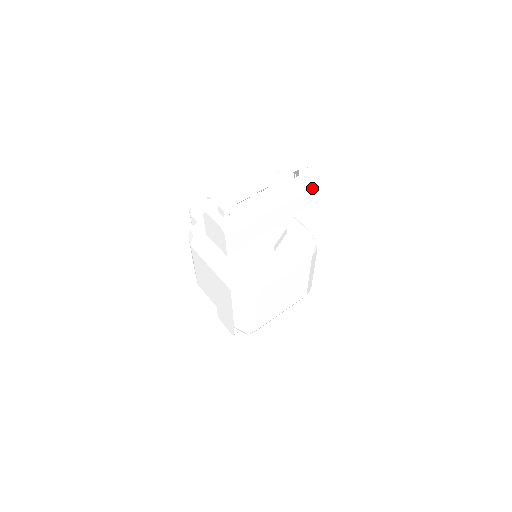
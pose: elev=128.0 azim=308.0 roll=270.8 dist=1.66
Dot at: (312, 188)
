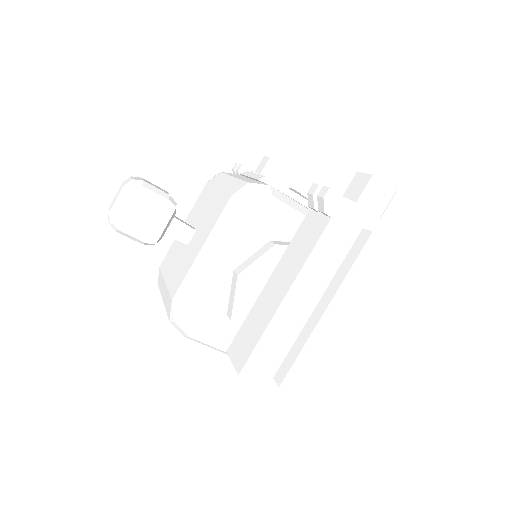
Dot at: occluded
